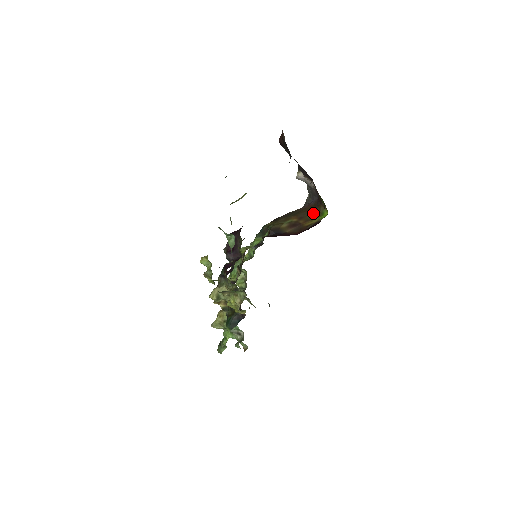
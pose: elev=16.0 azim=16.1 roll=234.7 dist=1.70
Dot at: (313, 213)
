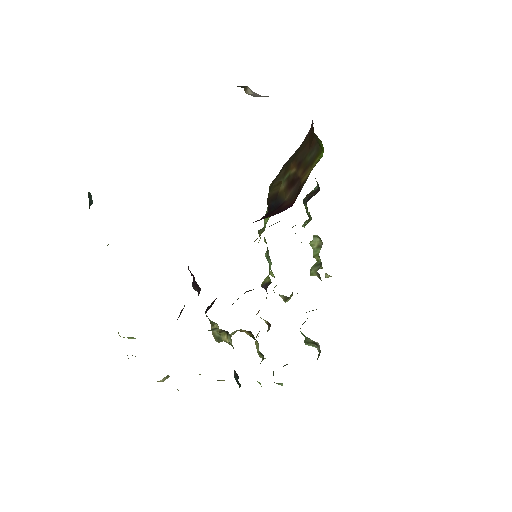
Dot at: (311, 148)
